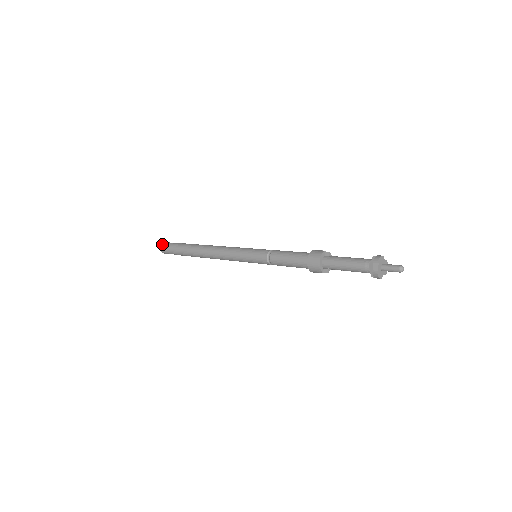
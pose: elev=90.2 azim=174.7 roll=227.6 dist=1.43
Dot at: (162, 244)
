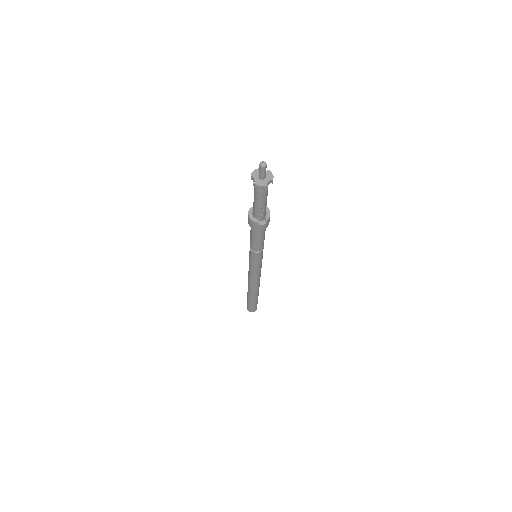
Dot at: occluded
